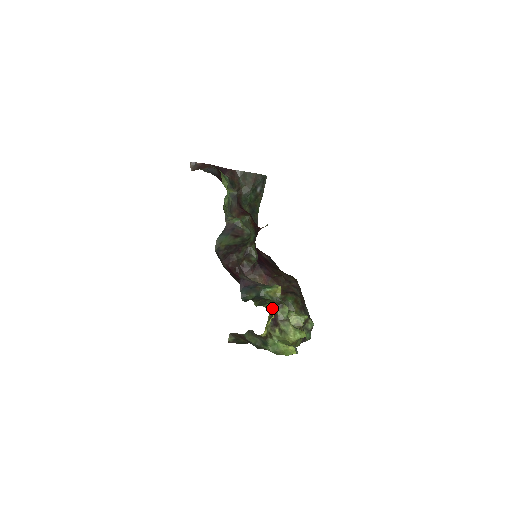
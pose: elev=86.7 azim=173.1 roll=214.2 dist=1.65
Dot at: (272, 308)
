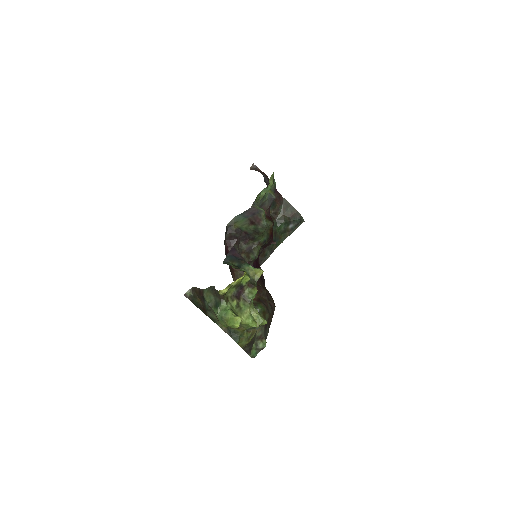
Dot at: (244, 280)
